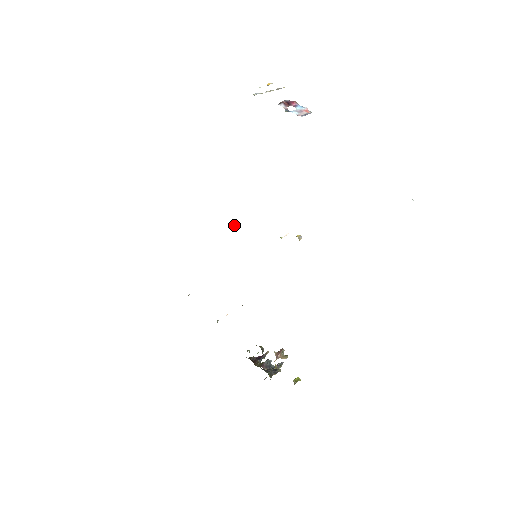
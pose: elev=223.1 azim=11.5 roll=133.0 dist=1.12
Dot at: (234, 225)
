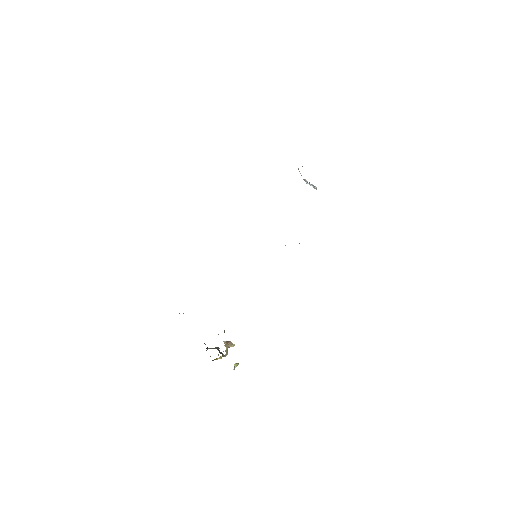
Dot at: occluded
